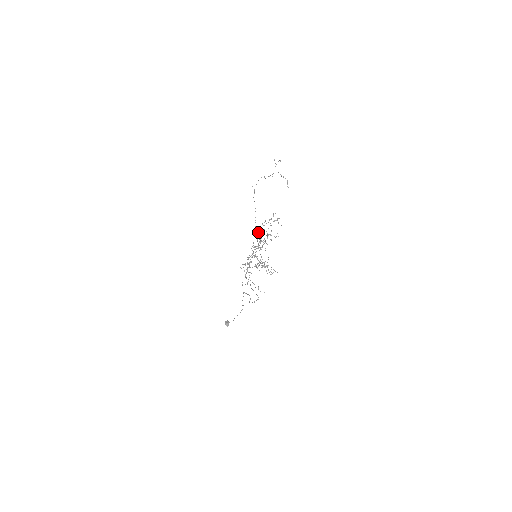
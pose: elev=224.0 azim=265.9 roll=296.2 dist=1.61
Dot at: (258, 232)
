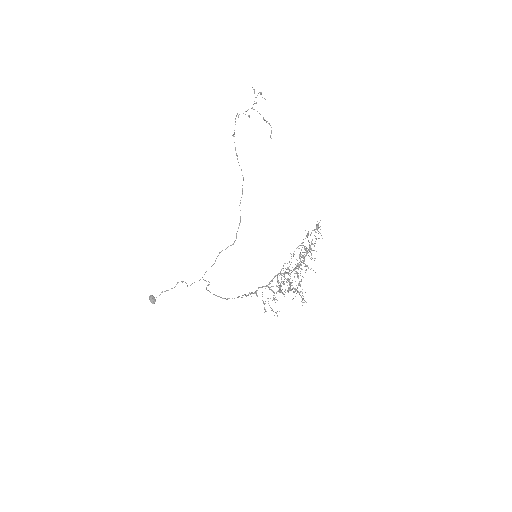
Dot at: occluded
